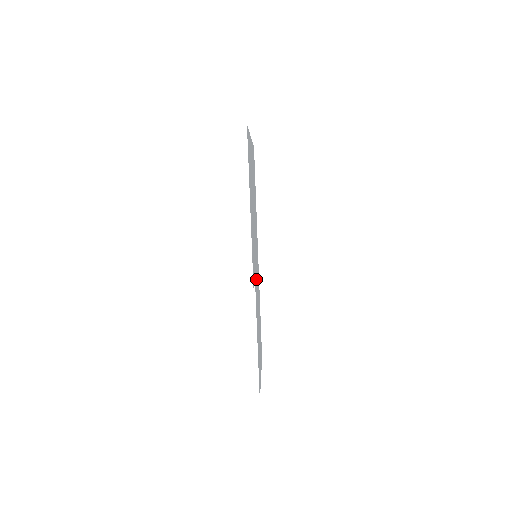
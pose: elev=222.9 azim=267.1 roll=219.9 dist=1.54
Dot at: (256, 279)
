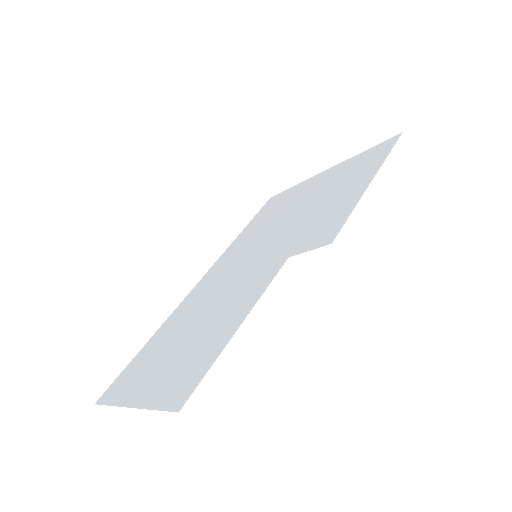
Dot at: (250, 272)
